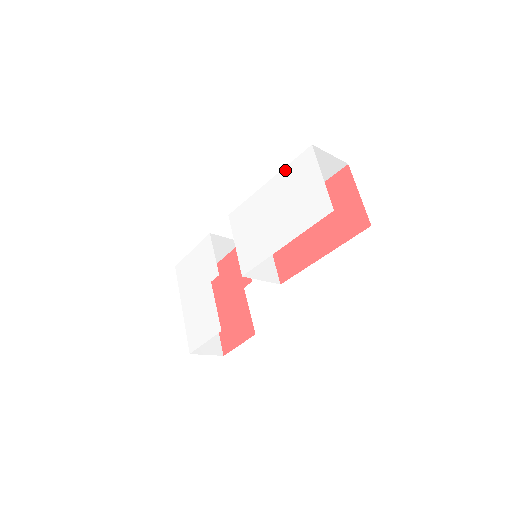
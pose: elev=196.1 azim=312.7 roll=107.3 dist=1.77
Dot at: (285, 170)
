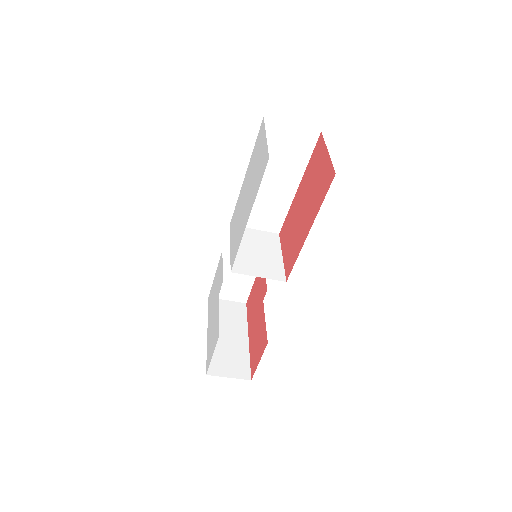
Dot at: (252, 154)
